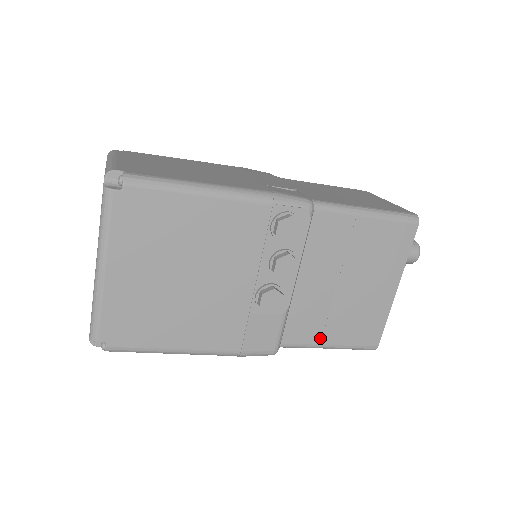
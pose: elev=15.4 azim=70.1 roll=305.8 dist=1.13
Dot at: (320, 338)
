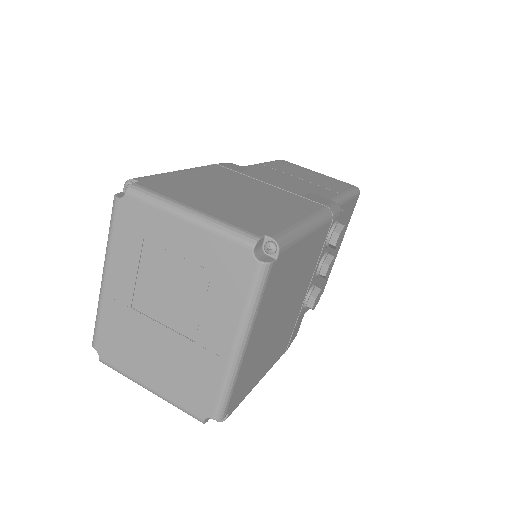
Dot at: occluded
